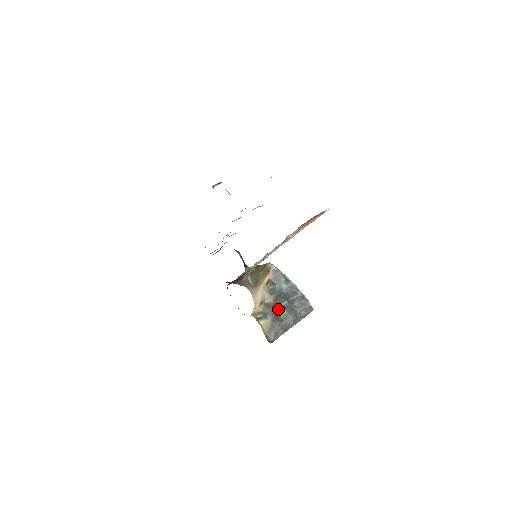
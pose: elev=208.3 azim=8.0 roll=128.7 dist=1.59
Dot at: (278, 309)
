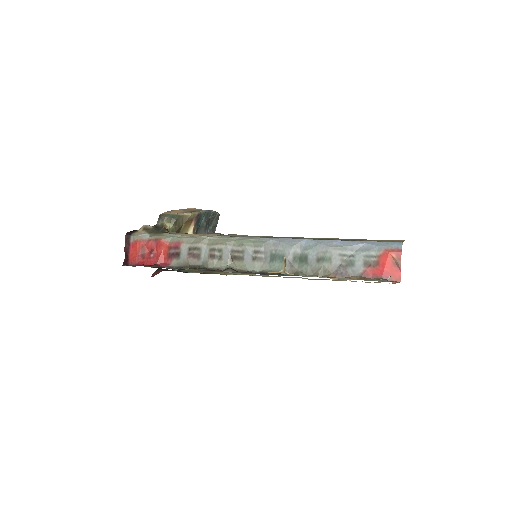
Dot at: occluded
